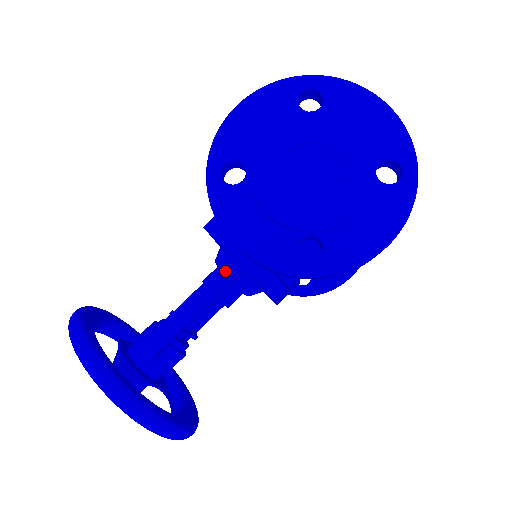
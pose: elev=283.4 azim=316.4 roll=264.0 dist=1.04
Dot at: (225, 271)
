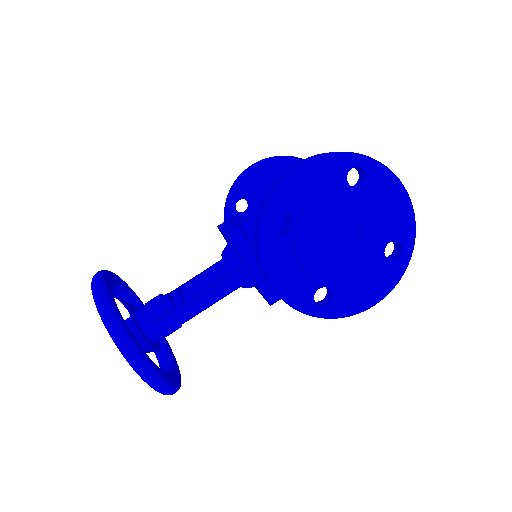
Dot at: (238, 277)
